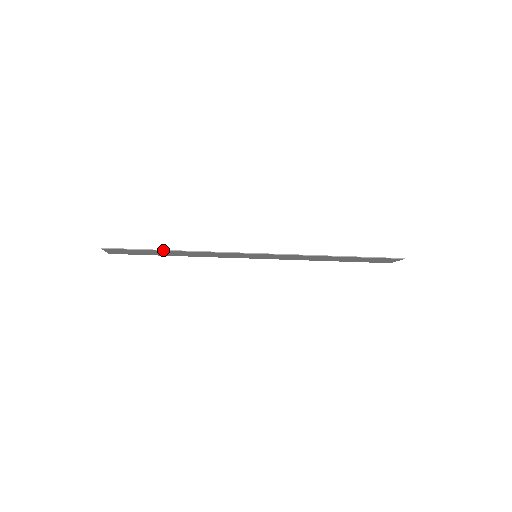
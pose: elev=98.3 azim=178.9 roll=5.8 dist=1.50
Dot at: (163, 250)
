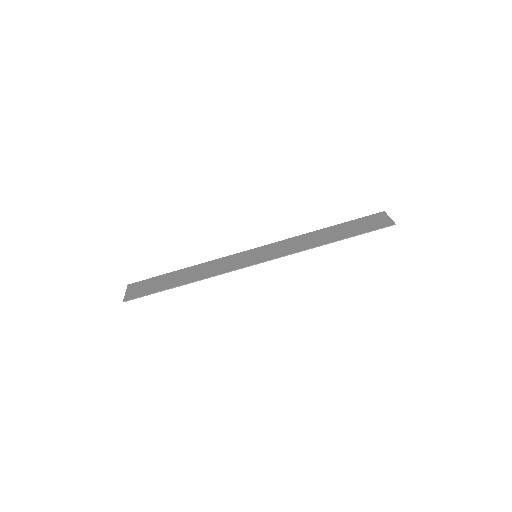
Dot at: (175, 287)
